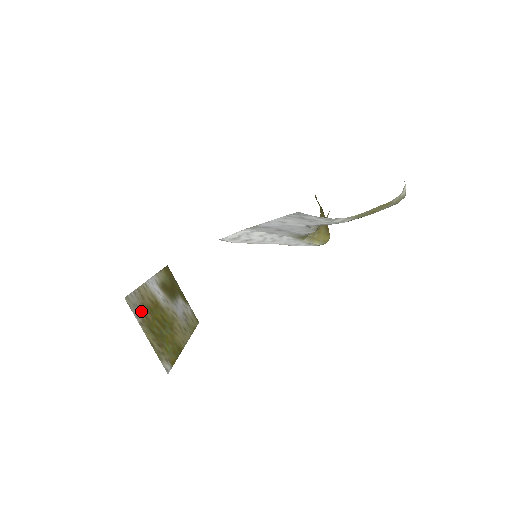
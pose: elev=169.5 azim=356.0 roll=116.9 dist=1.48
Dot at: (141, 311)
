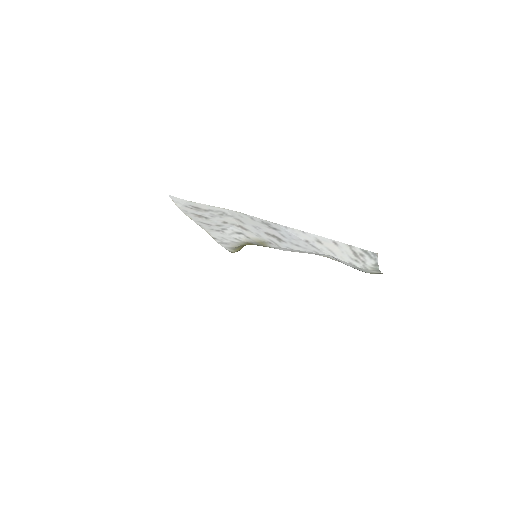
Dot at: occluded
